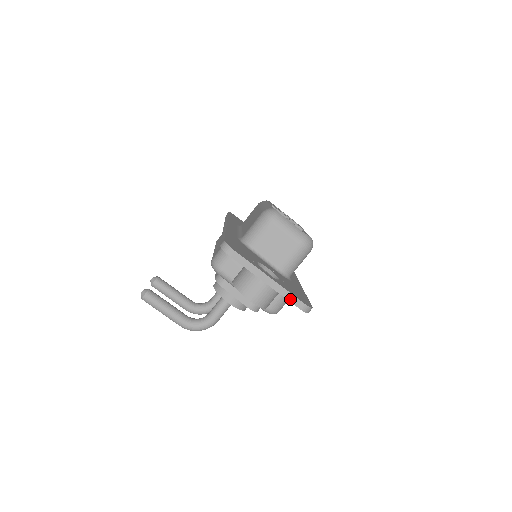
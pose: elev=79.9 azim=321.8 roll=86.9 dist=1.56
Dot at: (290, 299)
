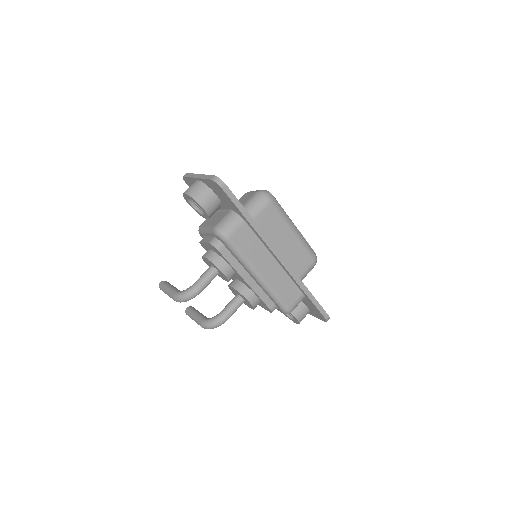
Dot at: (207, 178)
